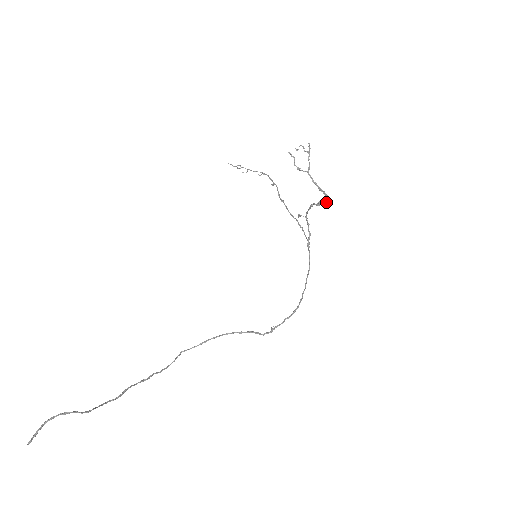
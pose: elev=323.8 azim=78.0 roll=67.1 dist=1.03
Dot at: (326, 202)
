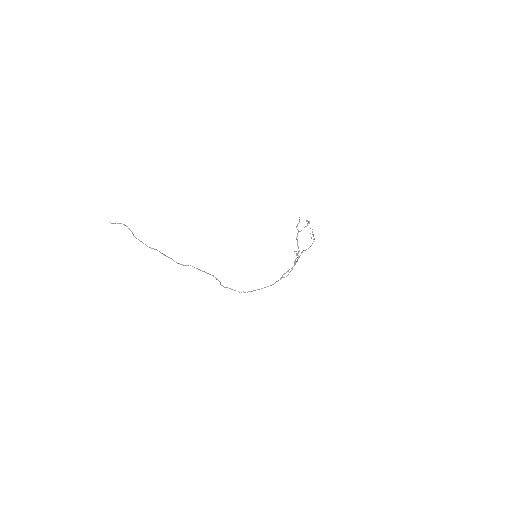
Dot at: occluded
